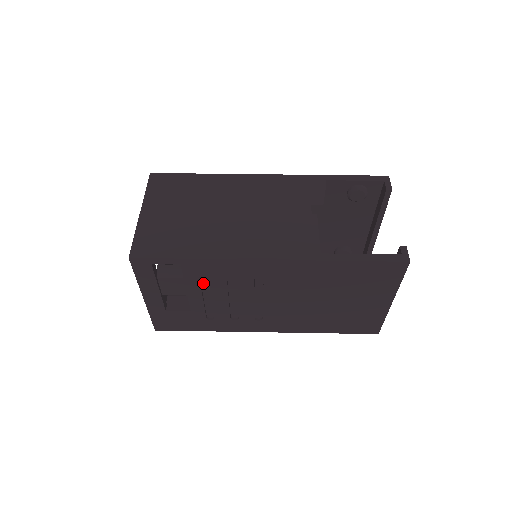
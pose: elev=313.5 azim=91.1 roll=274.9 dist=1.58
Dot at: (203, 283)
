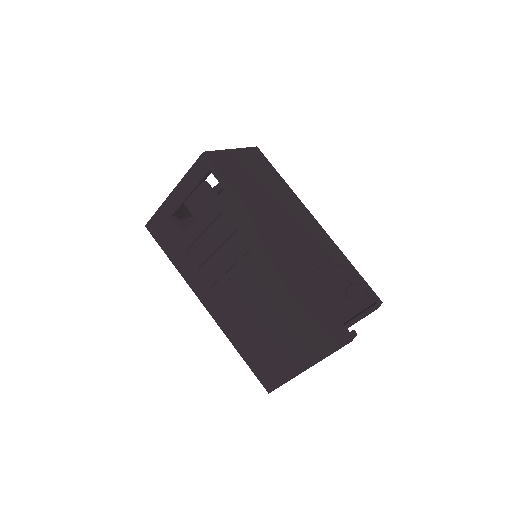
Dot at: (218, 220)
